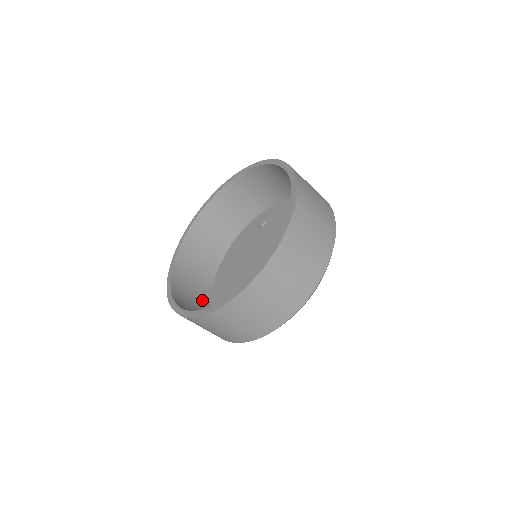
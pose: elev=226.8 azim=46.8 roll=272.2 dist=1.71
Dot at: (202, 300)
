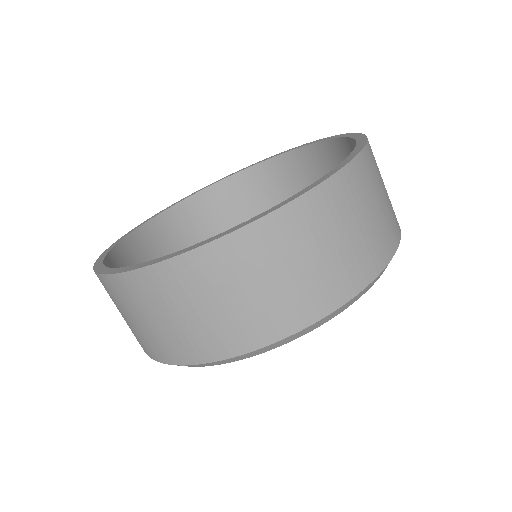
Dot at: occluded
